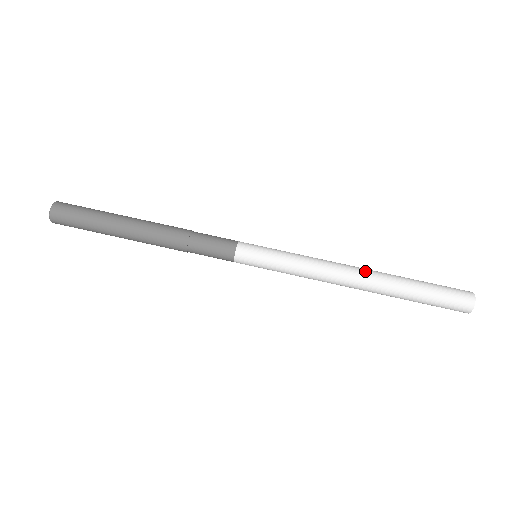
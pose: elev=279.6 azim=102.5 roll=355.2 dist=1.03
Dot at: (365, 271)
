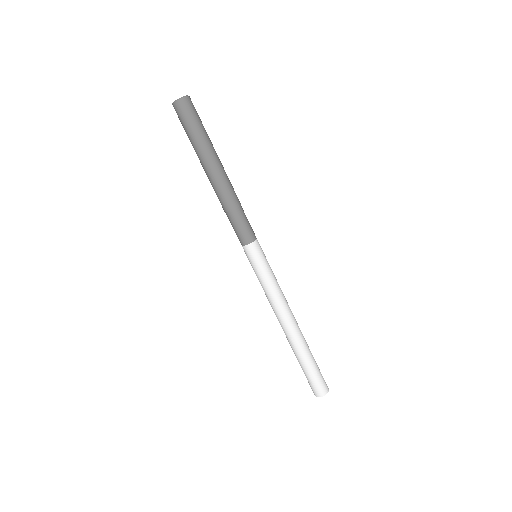
Dot at: (290, 330)
